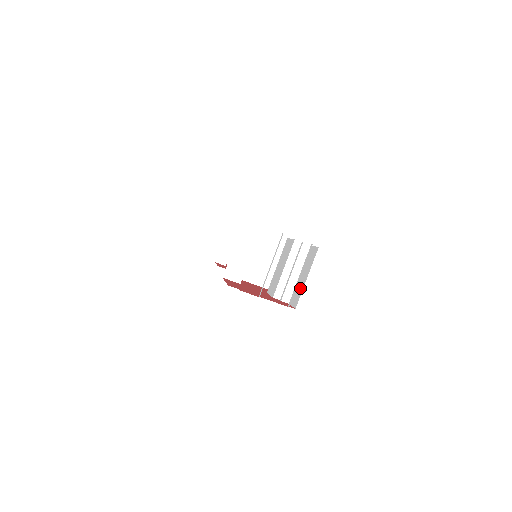
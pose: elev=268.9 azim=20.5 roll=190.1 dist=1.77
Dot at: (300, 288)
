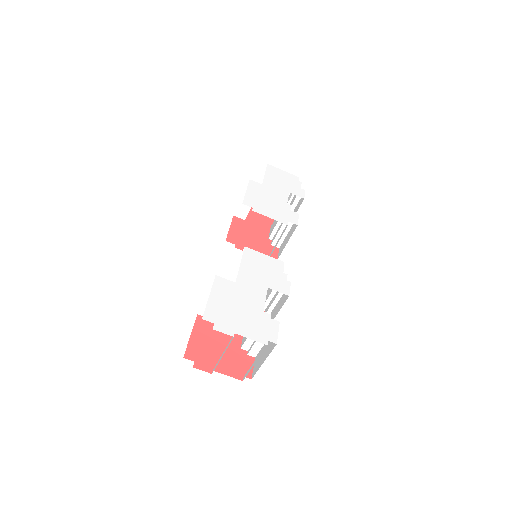
Dot at: (259, 362)
